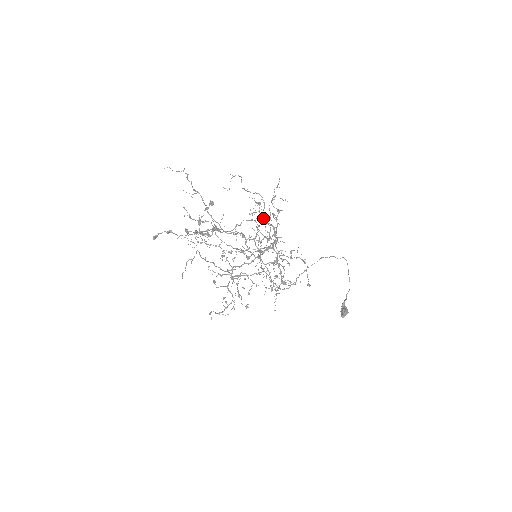
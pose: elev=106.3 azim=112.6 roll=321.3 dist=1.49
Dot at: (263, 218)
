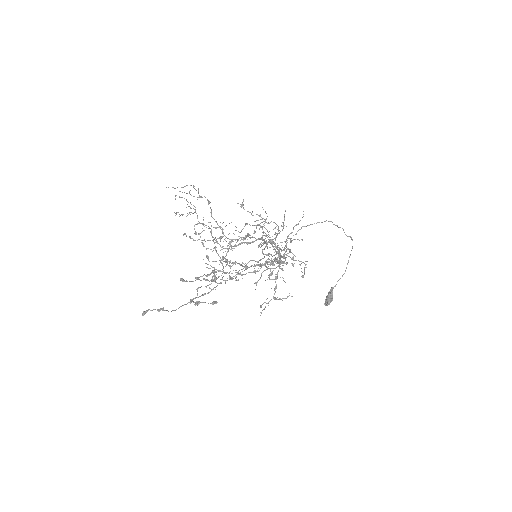
Dot at: occluded
